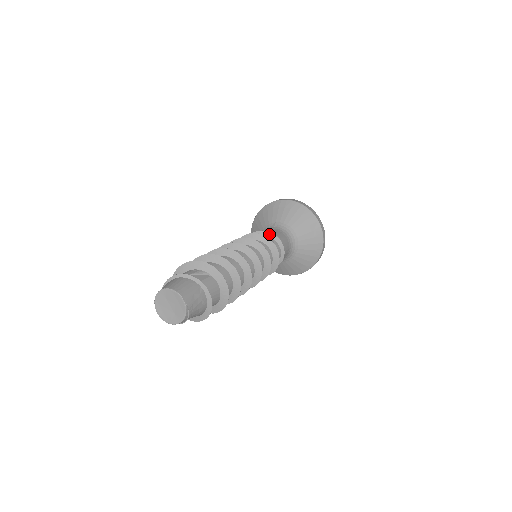
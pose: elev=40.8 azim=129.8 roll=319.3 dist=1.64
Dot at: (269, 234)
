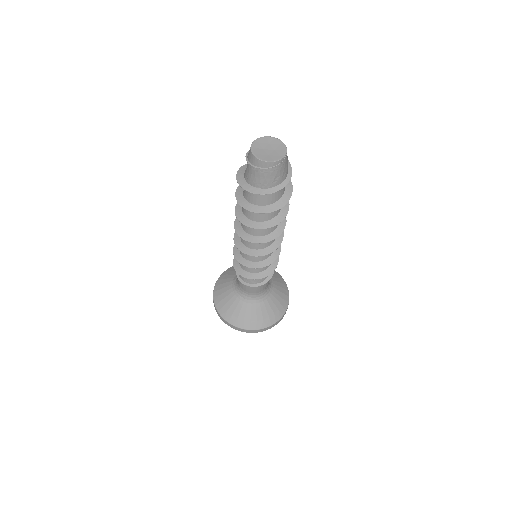
Dot at: occluded
